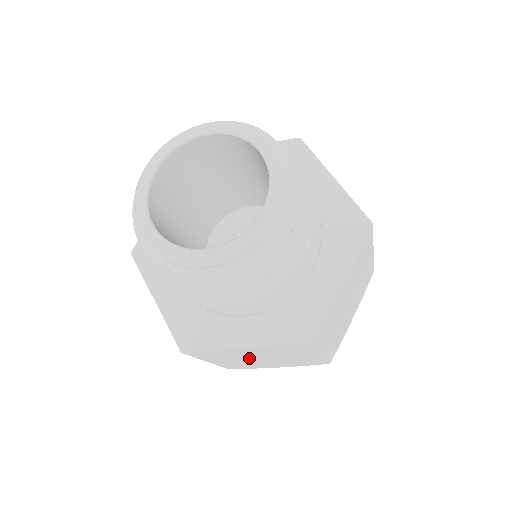
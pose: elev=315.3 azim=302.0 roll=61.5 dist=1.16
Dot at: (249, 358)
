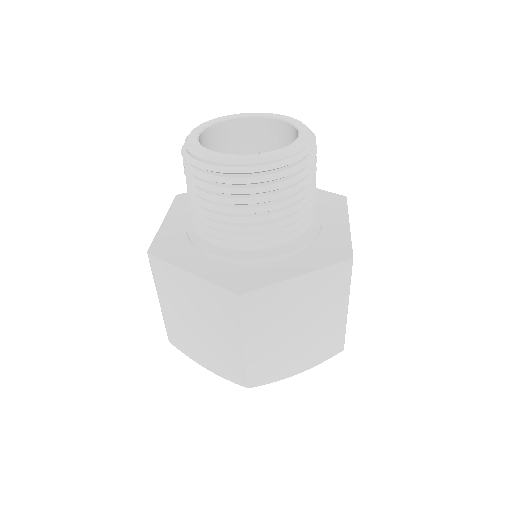
Dot at: (287, 323)
